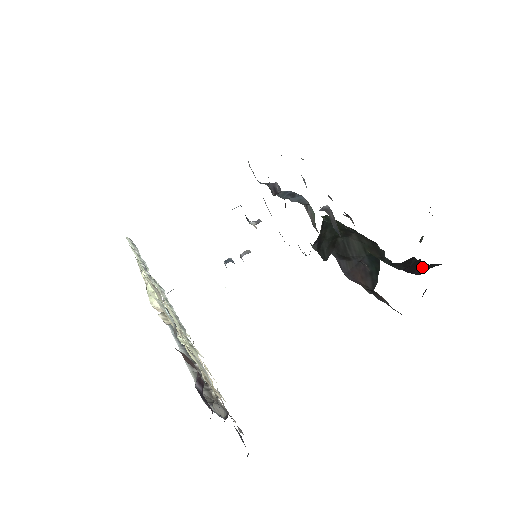
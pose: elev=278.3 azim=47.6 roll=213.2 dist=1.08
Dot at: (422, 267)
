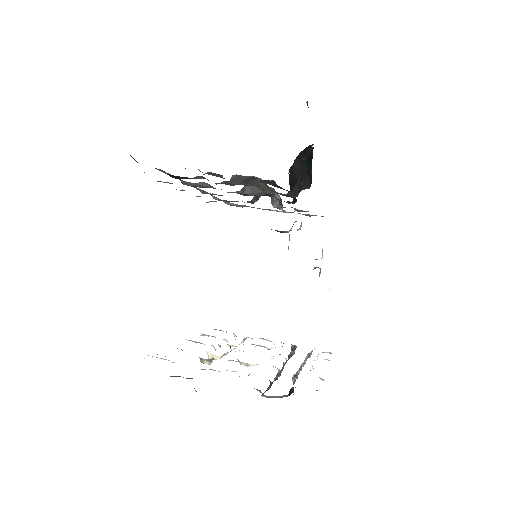
Dot at: occluded
